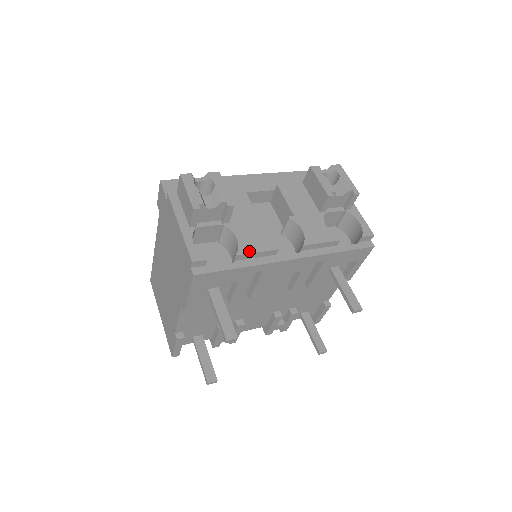
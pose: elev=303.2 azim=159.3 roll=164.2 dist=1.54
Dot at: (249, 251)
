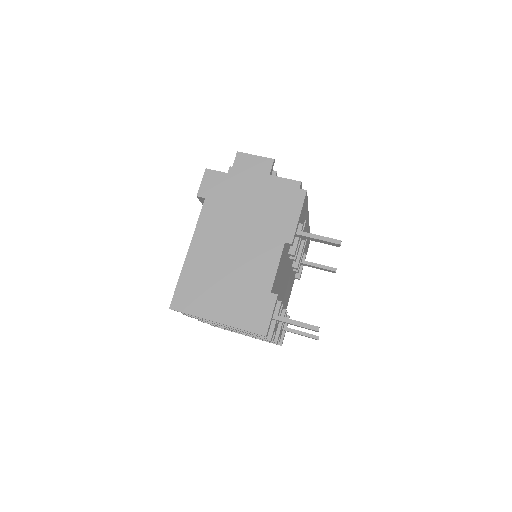
Dot at: occluded
